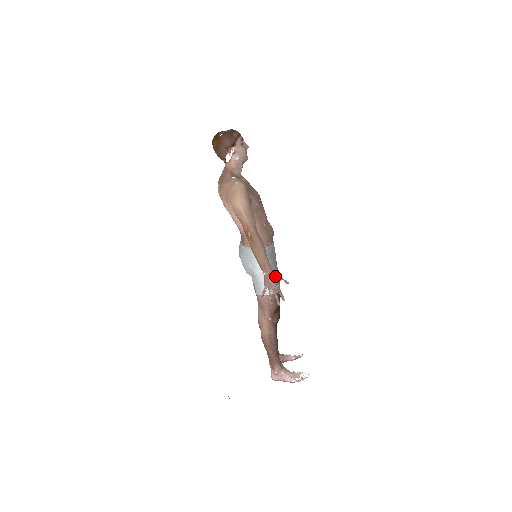
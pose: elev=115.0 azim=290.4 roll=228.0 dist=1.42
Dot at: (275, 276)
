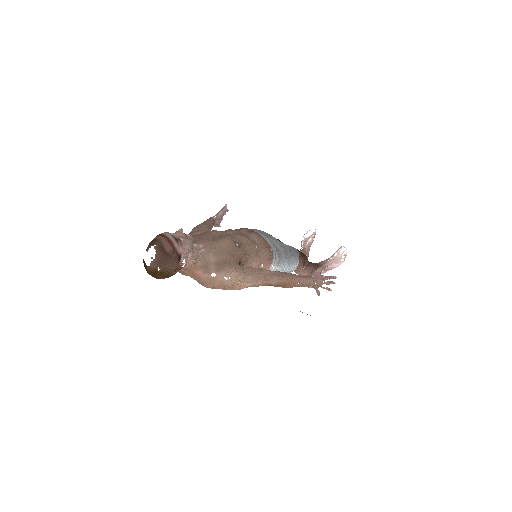
Dot at: (317, 277)
